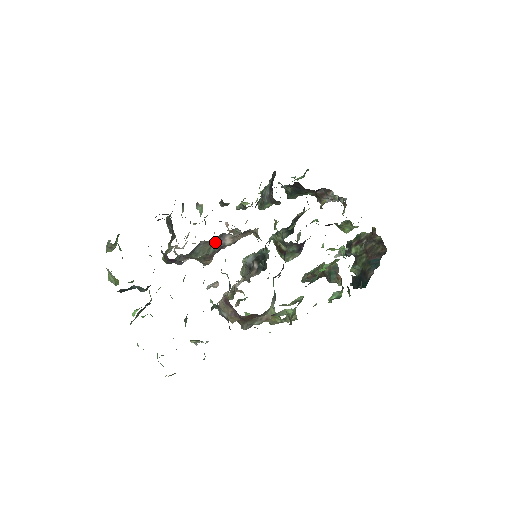
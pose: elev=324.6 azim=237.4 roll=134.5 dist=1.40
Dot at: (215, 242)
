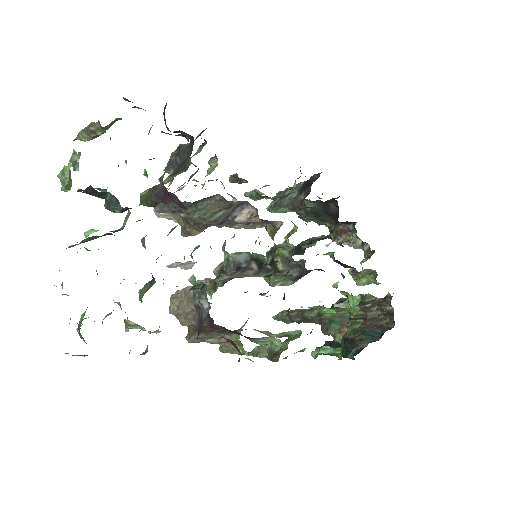
Dot at: (228, 208)
